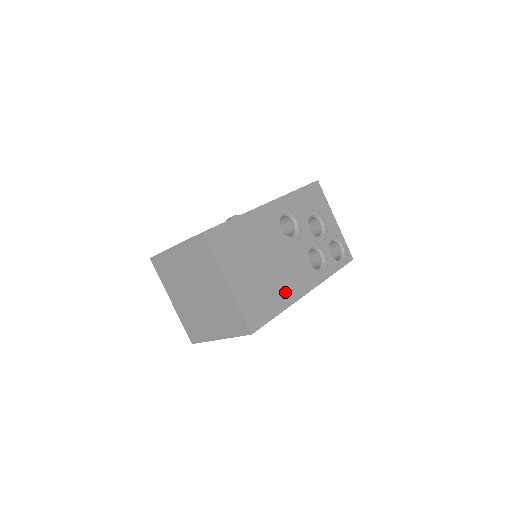
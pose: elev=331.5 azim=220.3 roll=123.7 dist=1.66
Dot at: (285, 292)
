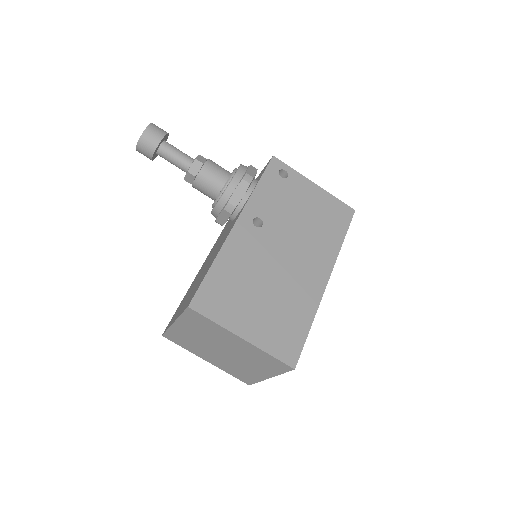
Dot at: occluded
